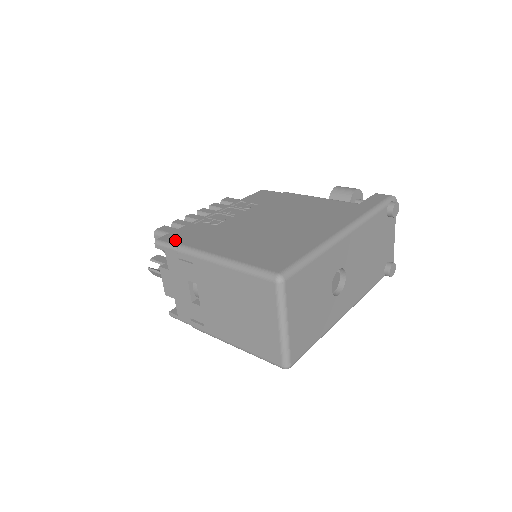
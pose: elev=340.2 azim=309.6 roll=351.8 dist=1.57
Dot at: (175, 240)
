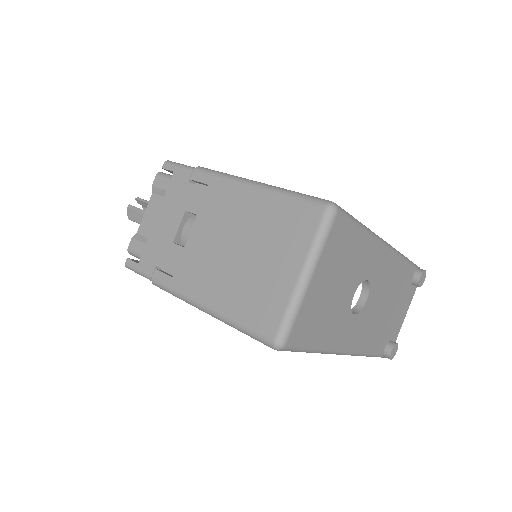
Dot at: occluded
